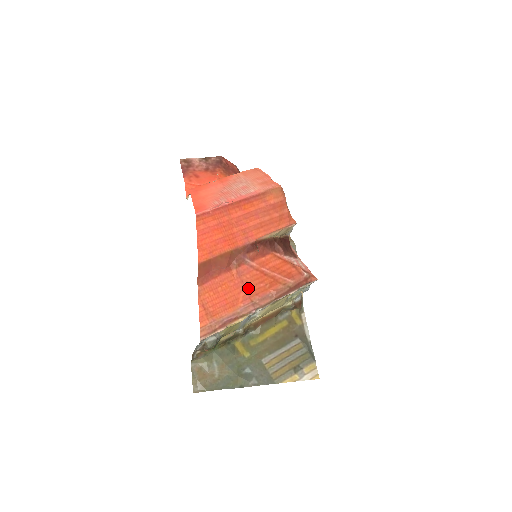
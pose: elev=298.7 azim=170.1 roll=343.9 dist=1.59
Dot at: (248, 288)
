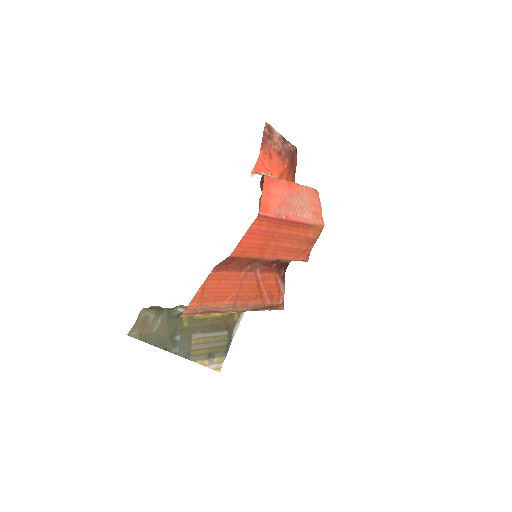
Dot at: (241, 292)
